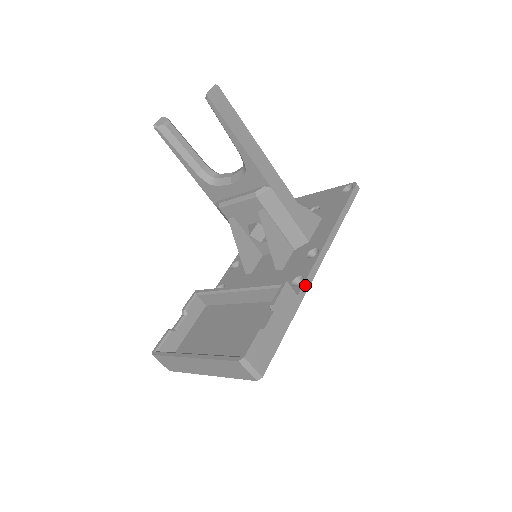
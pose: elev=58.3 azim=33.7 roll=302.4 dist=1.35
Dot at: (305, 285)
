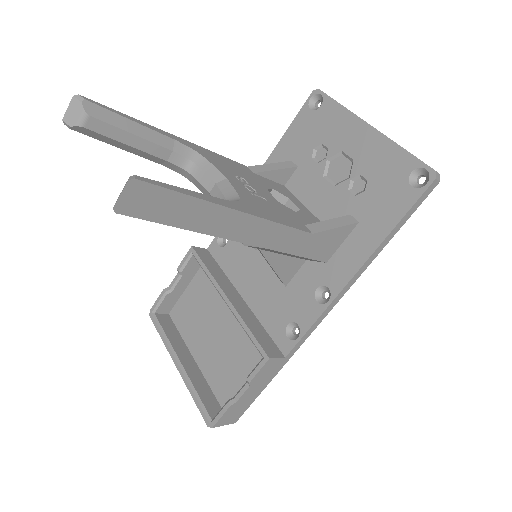
Dot at: (298, 344)
